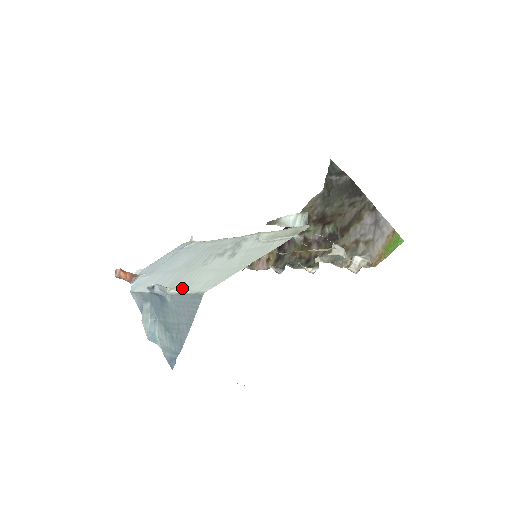
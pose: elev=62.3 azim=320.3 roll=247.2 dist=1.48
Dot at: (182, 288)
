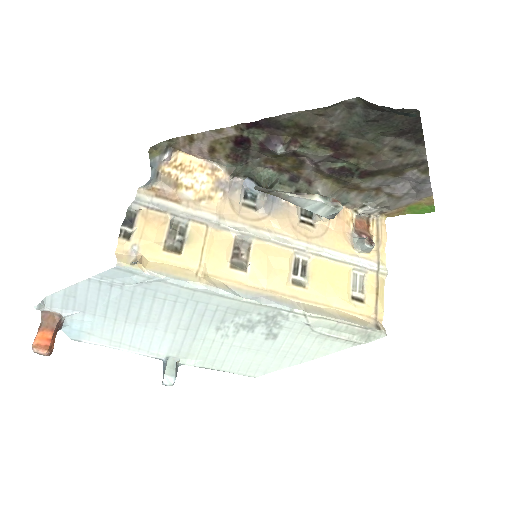
Dot at: (208, 365)
